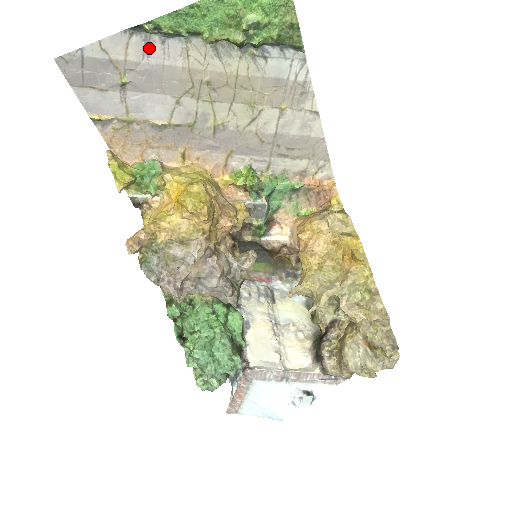
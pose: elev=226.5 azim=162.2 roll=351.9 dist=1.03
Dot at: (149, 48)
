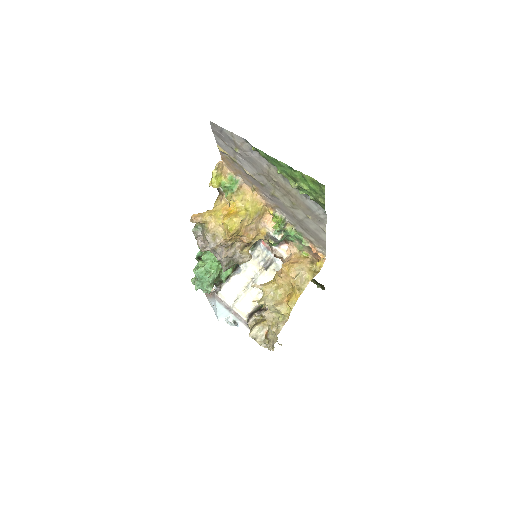
Dot at: (253, 151)
